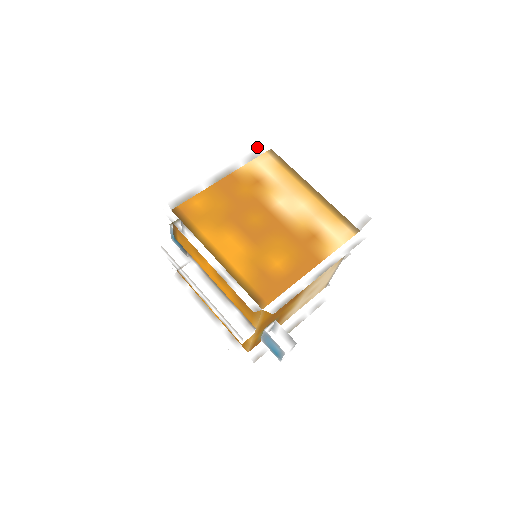
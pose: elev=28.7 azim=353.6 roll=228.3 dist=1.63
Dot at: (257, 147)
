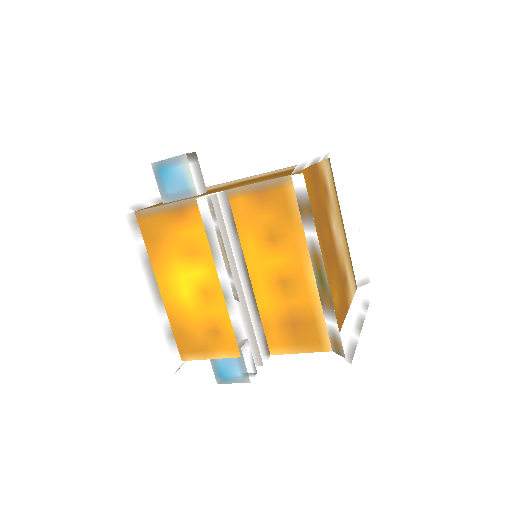
Dot at: (331, 150)
